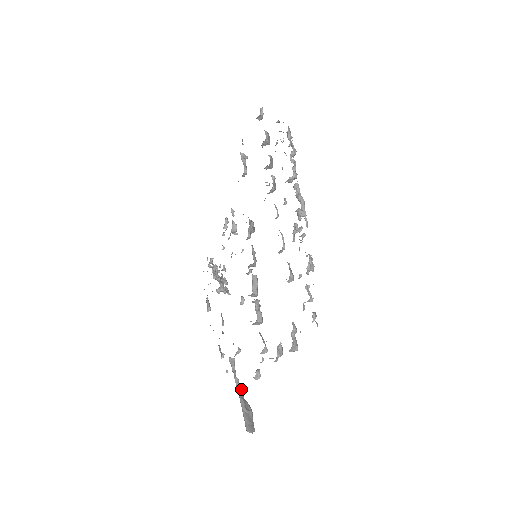
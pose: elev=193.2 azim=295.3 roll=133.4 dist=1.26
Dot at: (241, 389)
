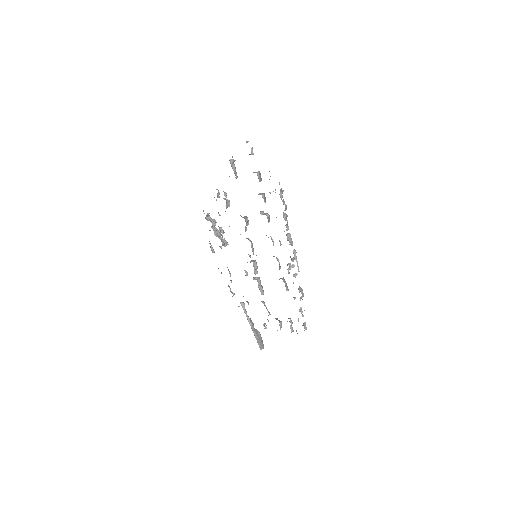
Dot at: (252, 322)
